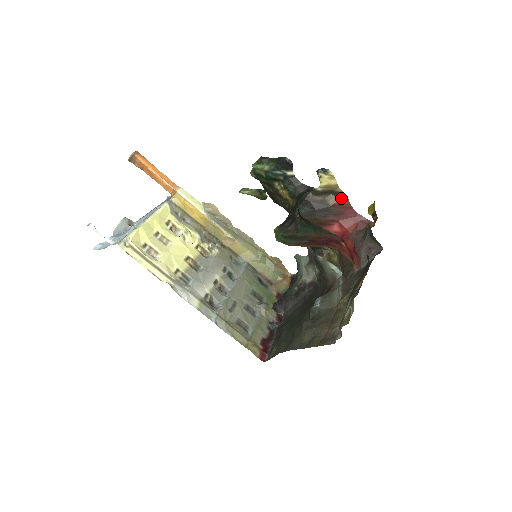
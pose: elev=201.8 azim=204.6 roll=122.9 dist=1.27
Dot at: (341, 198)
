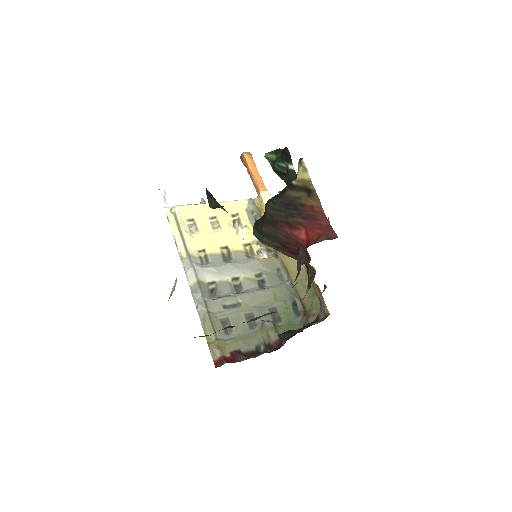
Dot at: (312, 198)
